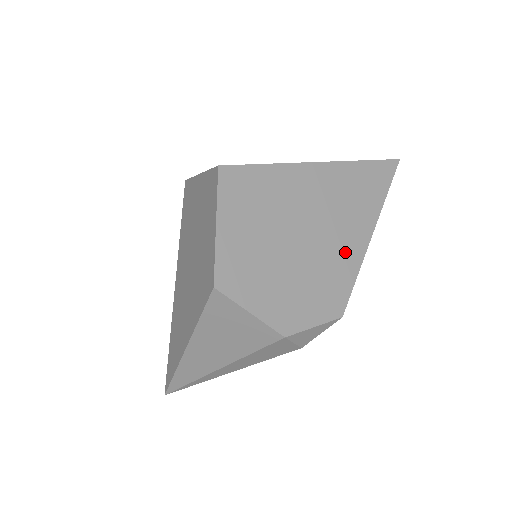
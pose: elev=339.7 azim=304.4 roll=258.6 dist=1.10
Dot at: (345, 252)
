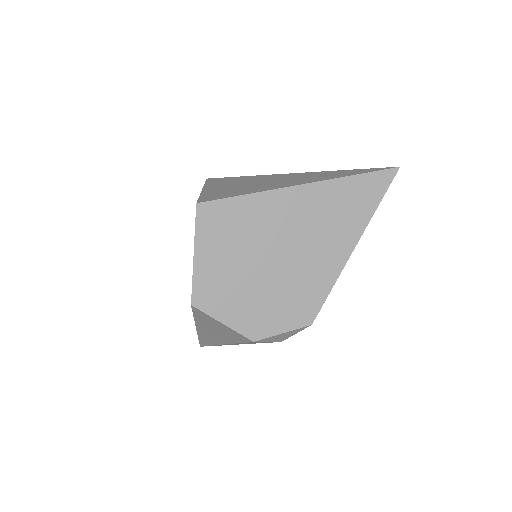
Dot at: (321, 268)
